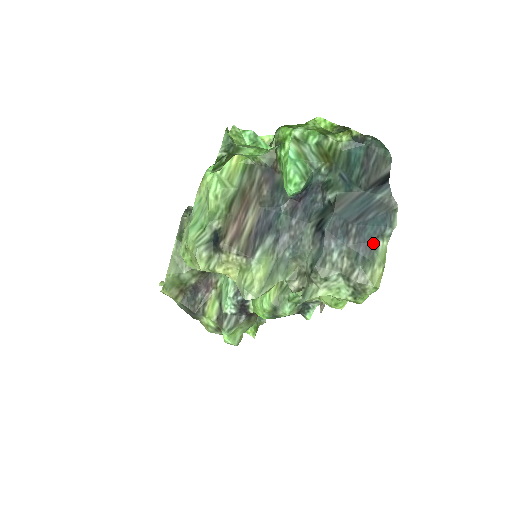
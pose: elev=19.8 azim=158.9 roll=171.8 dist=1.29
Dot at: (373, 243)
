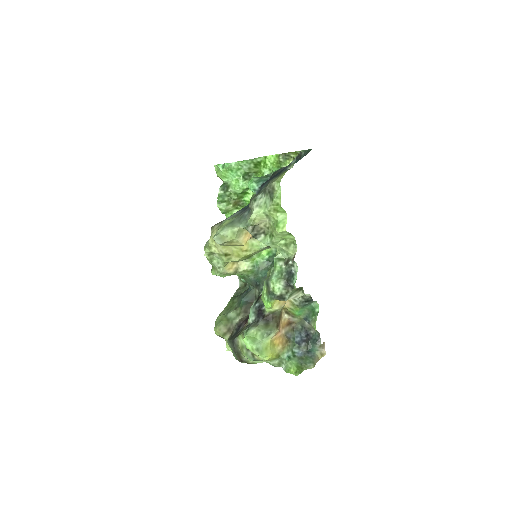
Dot at: occluded
